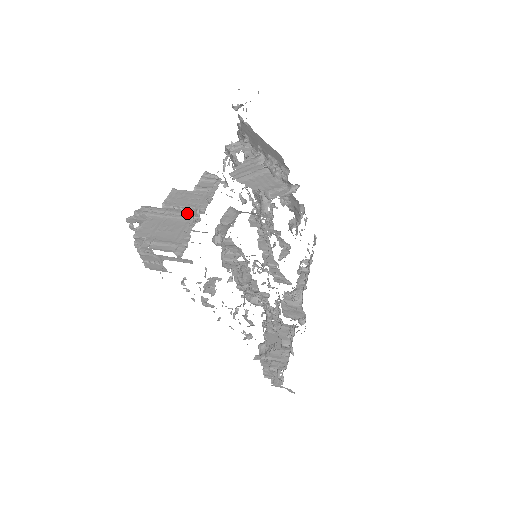
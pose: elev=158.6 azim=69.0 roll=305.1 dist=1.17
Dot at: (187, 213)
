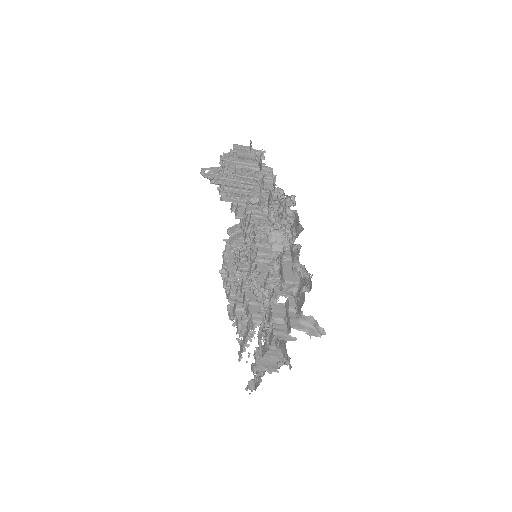
Dot at: occluded
